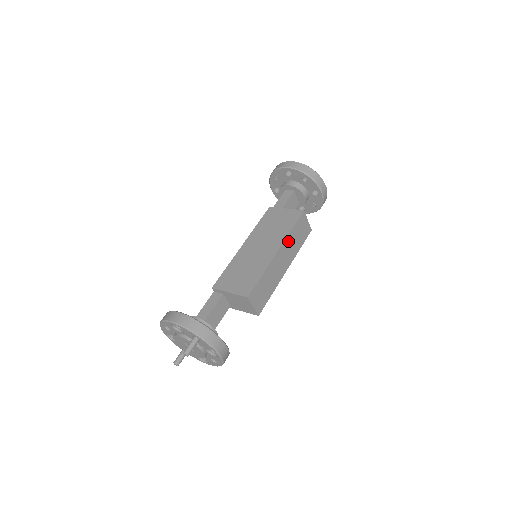
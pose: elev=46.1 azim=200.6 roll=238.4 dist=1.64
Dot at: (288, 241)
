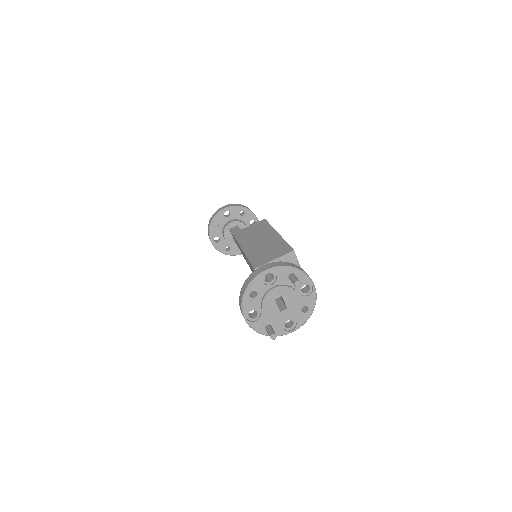
Dot at: occluded
